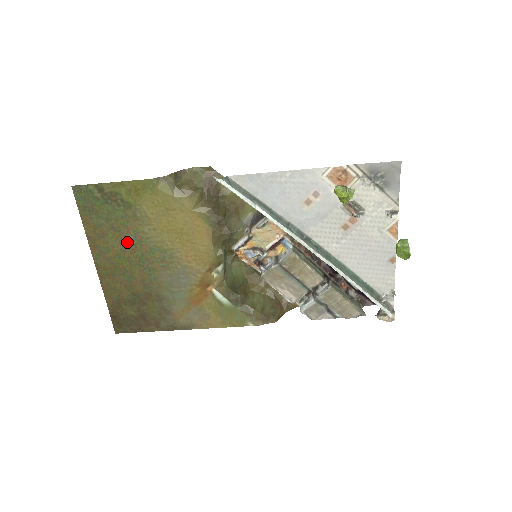
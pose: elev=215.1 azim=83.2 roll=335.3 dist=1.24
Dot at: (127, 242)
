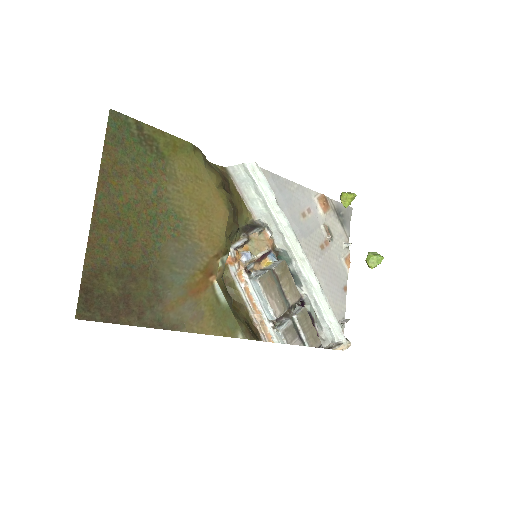
Dot at: (145, 194)
